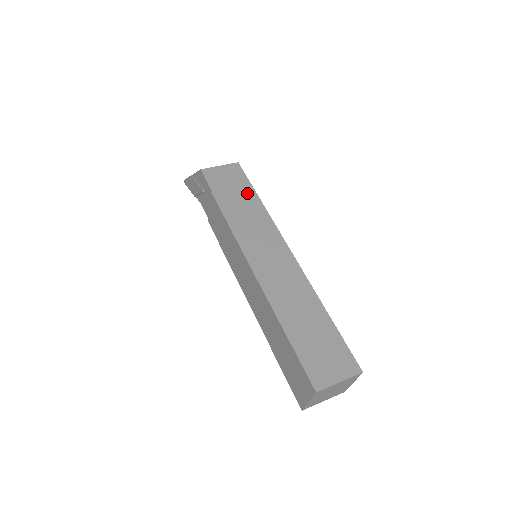
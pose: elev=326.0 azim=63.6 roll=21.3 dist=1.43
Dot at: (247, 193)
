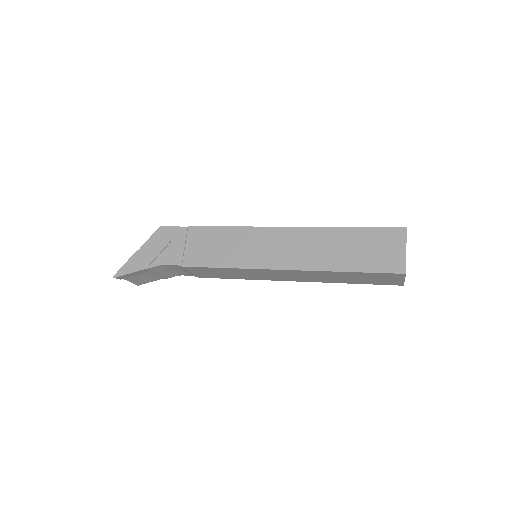
Dot at: occluded
